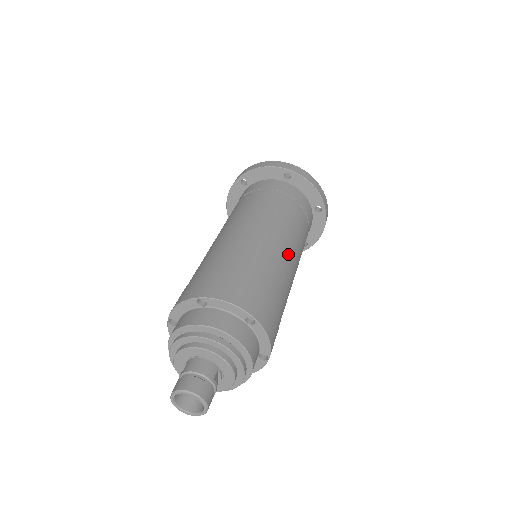
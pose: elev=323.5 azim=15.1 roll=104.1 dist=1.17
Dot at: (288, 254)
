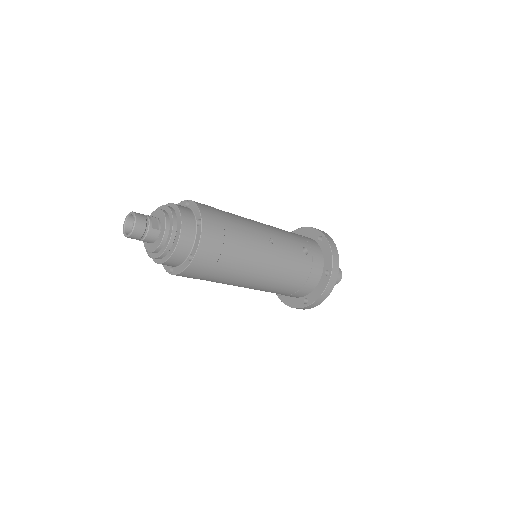
Dot at: (256, 222)
